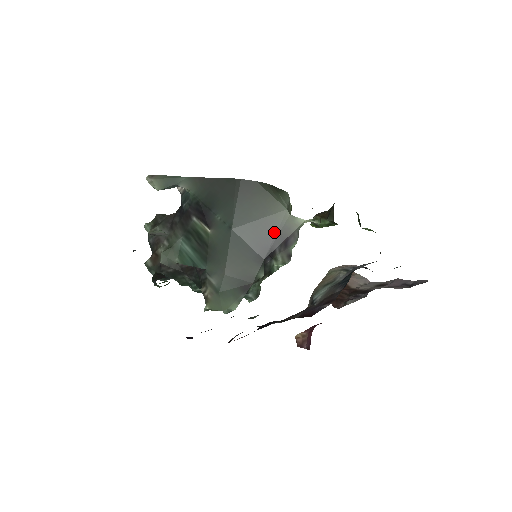
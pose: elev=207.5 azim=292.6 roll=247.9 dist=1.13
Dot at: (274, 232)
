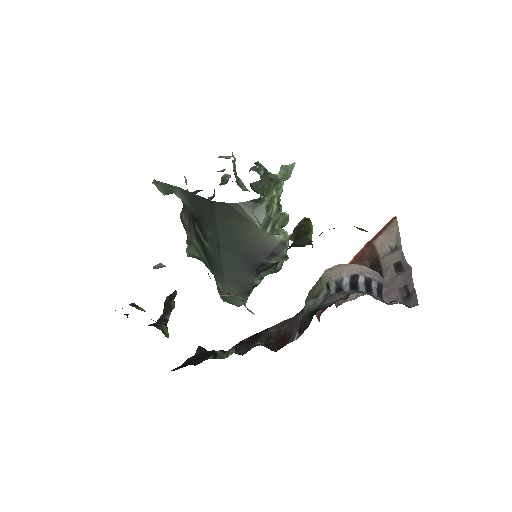
Dot at: (256, 249)
